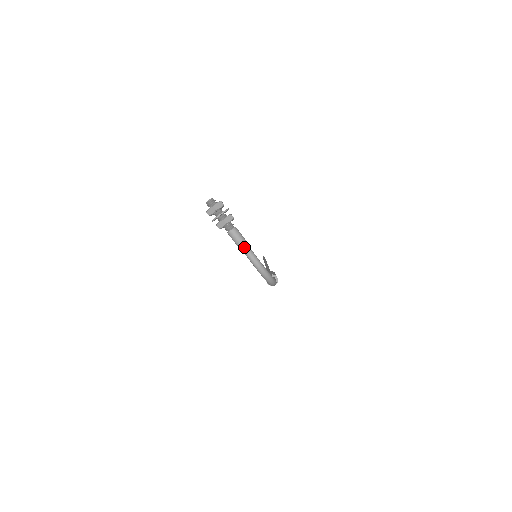
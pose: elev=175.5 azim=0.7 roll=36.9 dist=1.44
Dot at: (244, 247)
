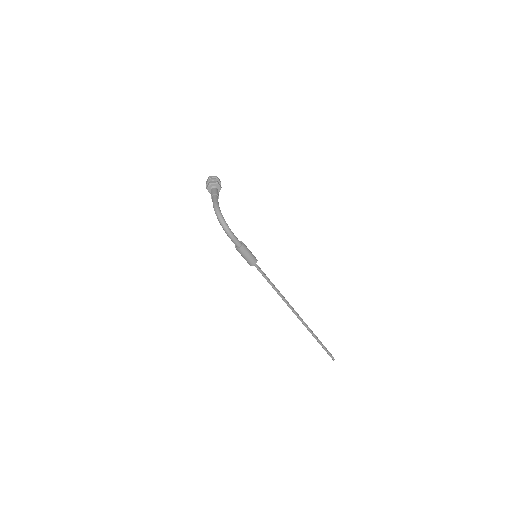
Dot at: (213, 197)
